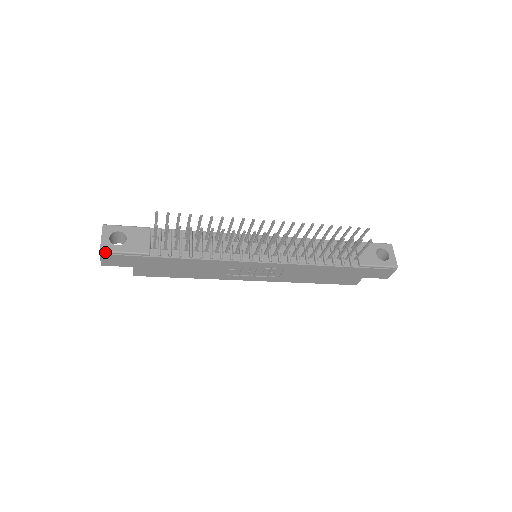
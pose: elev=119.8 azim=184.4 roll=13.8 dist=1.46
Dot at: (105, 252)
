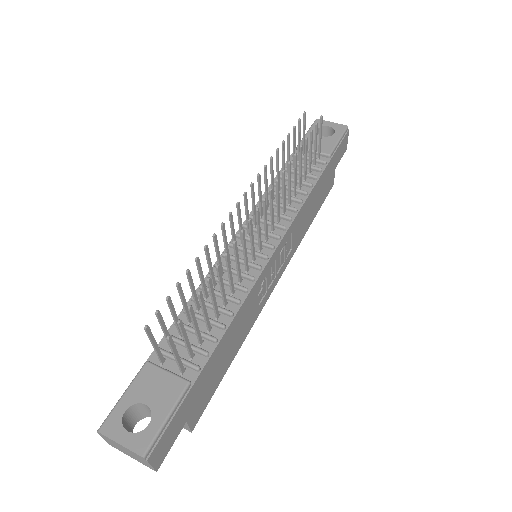
Dot at: (149, 450)
